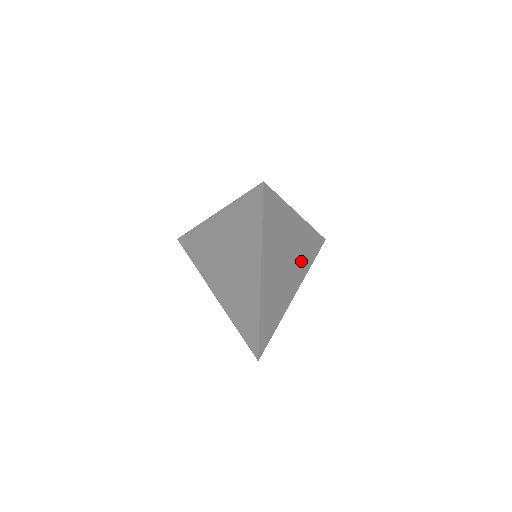
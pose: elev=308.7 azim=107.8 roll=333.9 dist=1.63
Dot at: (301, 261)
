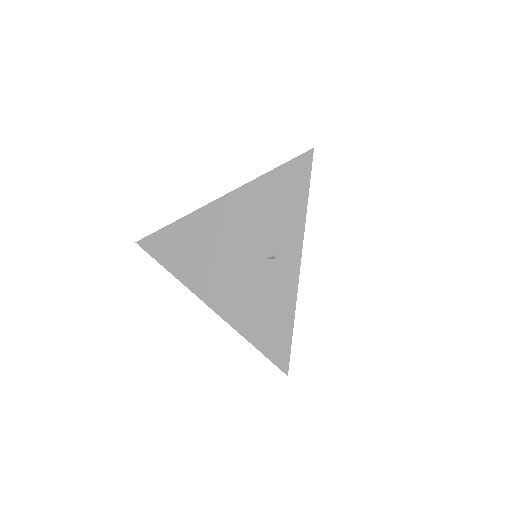
Dot at: occluded
